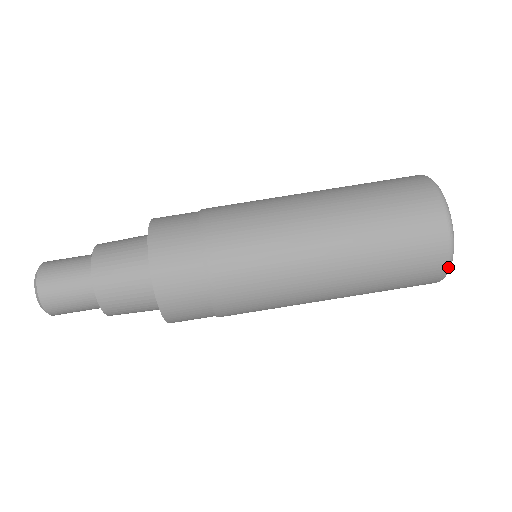
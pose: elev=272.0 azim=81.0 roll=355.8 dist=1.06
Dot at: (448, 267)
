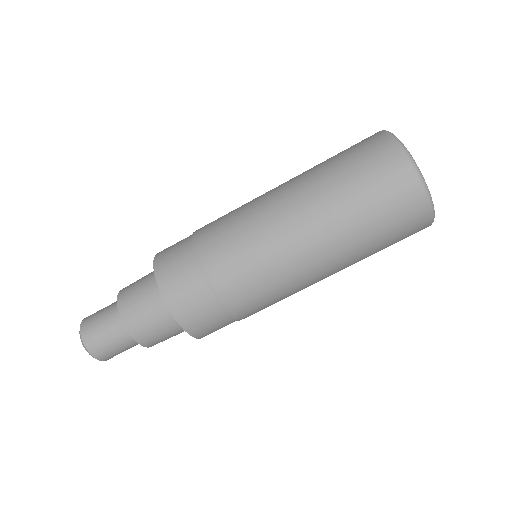
Dot at: (432, 216)
